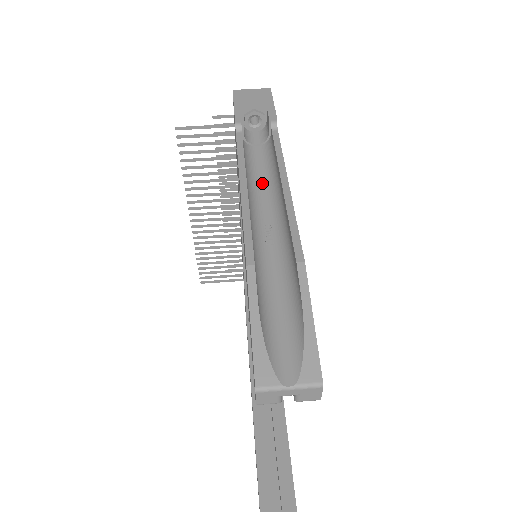
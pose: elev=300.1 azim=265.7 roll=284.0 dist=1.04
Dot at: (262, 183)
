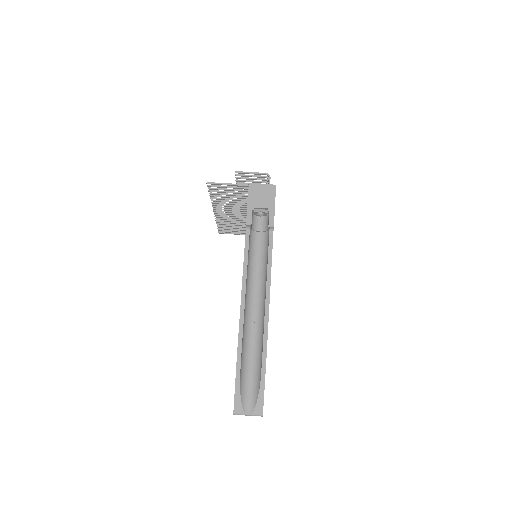
Dot at: (257, 272)
